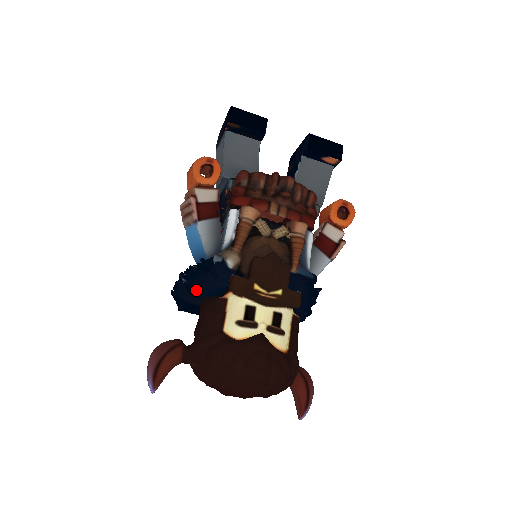
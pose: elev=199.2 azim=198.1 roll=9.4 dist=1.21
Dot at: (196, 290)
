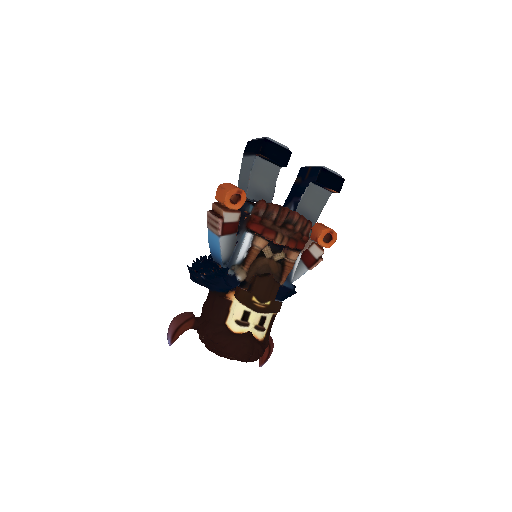
Dot at: (210, 285)
